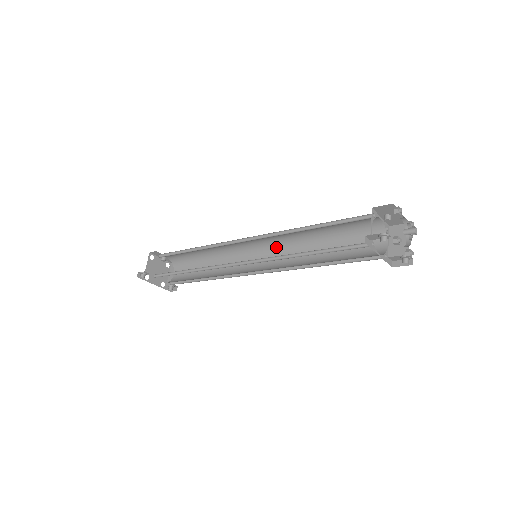
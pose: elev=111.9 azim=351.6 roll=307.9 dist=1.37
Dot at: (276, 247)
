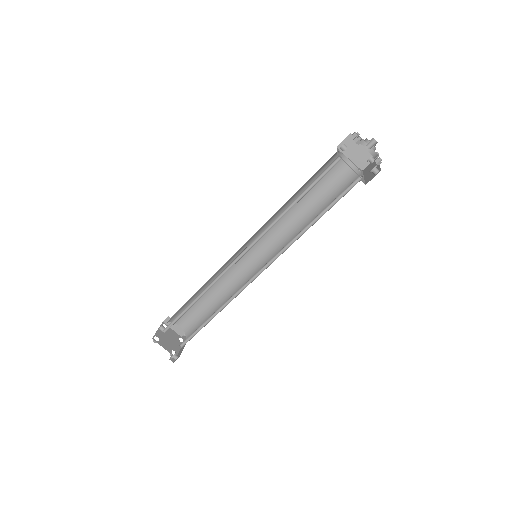
Dot at: occluded
